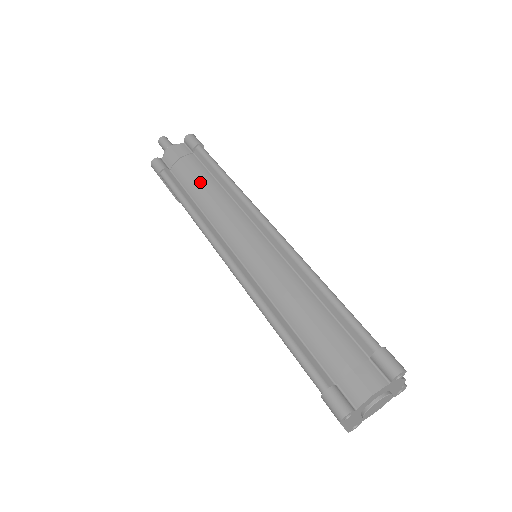
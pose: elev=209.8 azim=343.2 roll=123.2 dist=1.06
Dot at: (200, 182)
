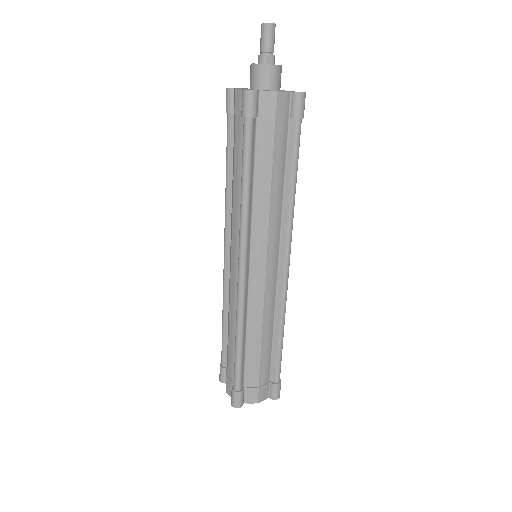
Dot at: (234, 166)
